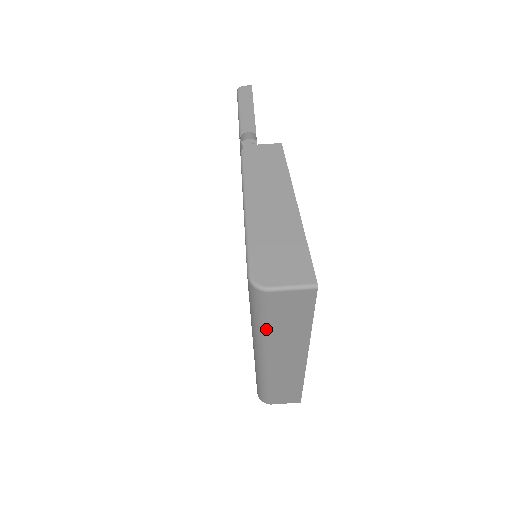
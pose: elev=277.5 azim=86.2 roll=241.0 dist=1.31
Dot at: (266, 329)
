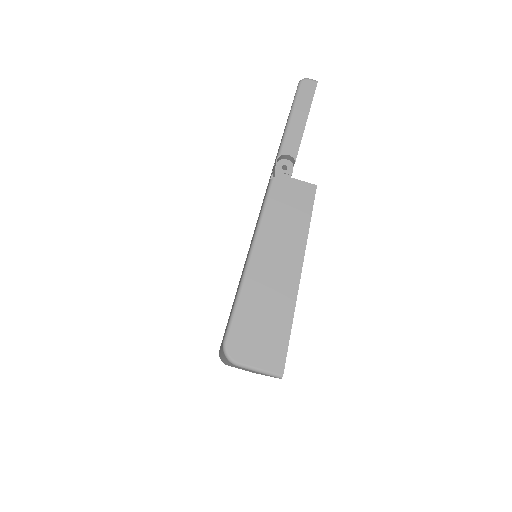
Dot at: (230, 364)
